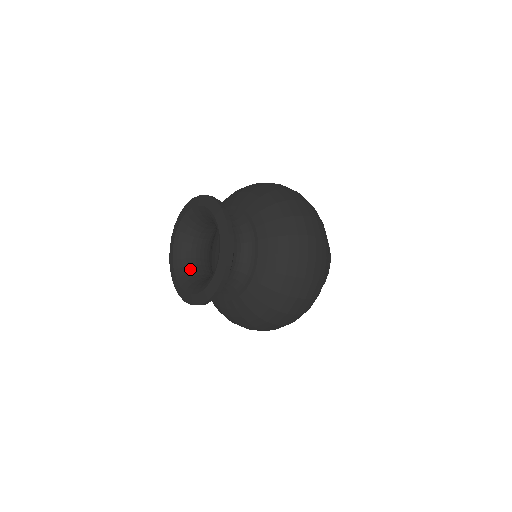
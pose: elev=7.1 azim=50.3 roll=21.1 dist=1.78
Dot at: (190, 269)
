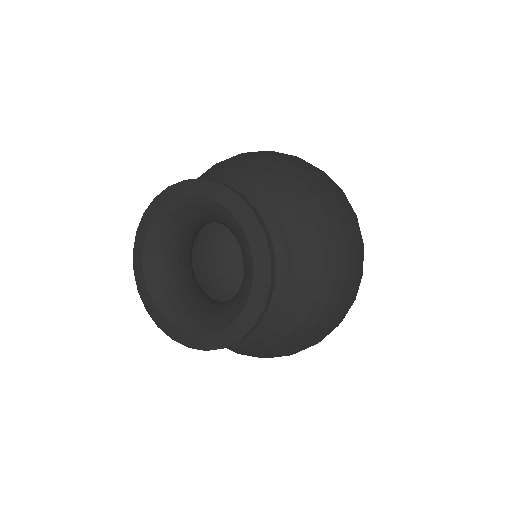
Dot at: (196, 308)
